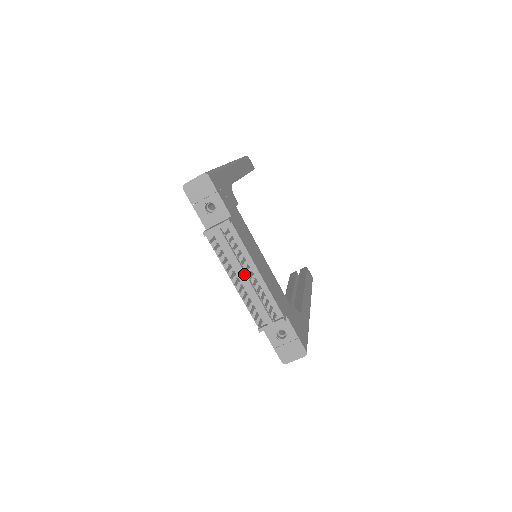
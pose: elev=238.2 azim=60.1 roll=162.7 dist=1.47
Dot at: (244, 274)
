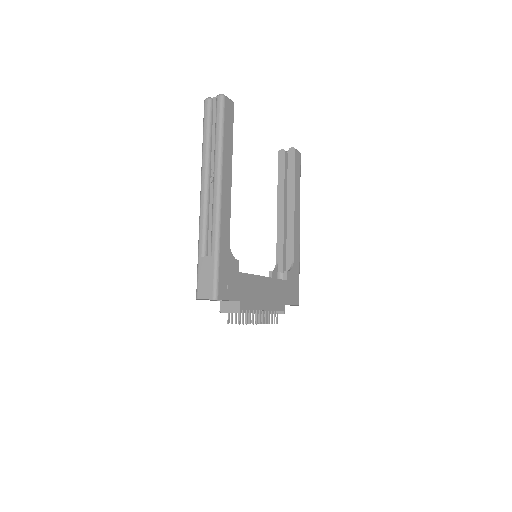
Dot at: occluded
